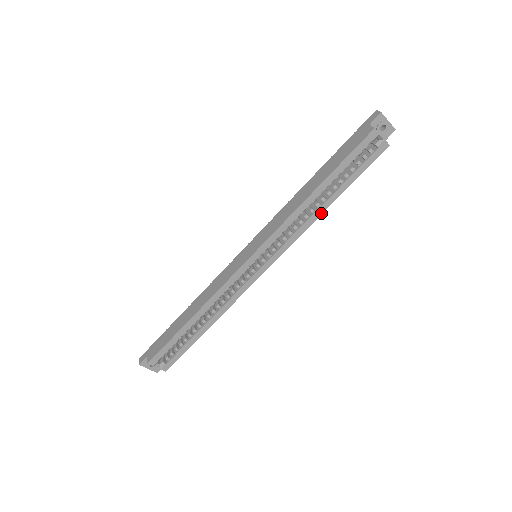
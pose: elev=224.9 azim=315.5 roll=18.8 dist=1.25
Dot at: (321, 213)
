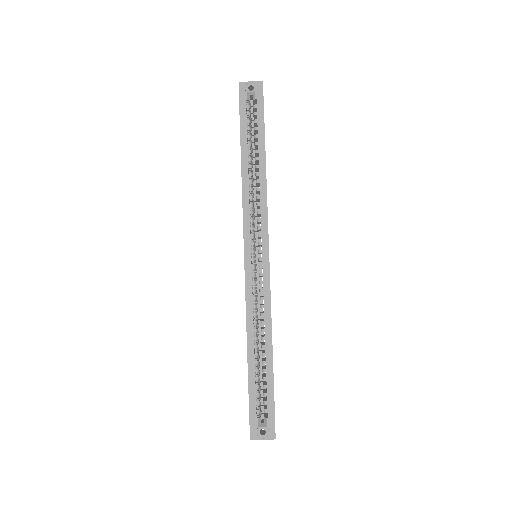
Dot at: (265, 177)
